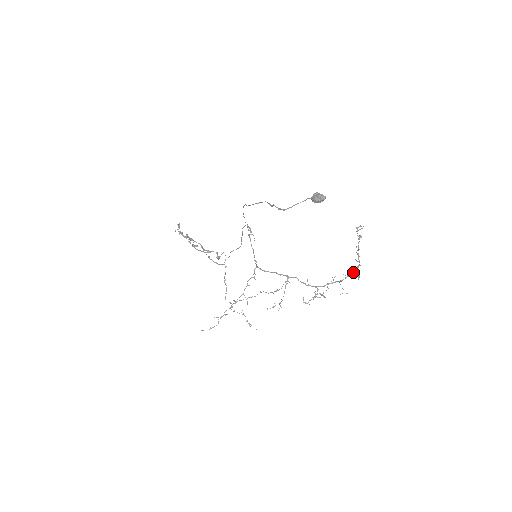
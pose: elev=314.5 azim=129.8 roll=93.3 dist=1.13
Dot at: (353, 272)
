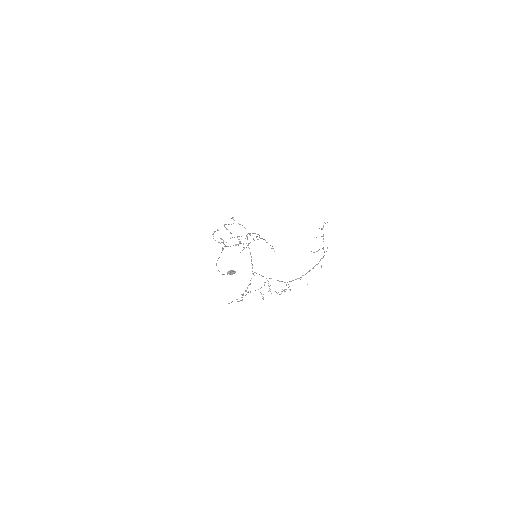
Dot at: (314, 266)
